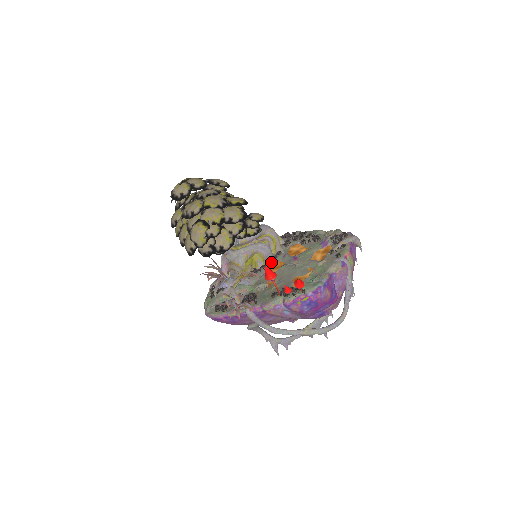
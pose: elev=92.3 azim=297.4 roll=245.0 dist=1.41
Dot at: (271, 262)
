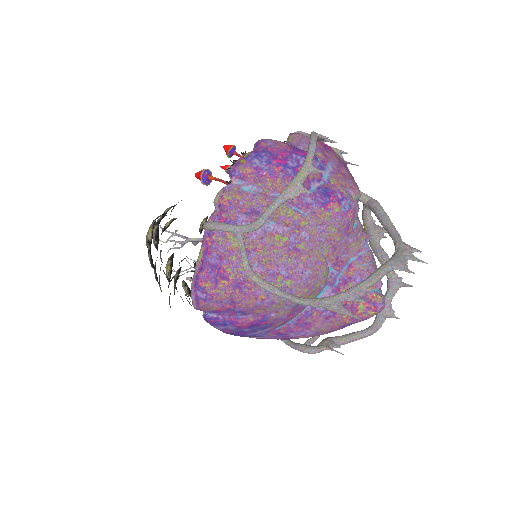
Dot at: occluded
